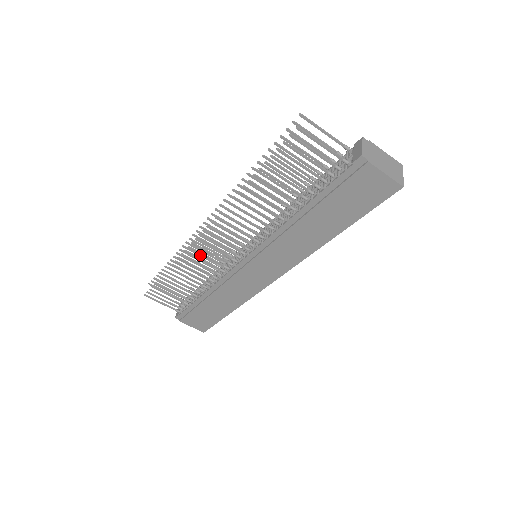
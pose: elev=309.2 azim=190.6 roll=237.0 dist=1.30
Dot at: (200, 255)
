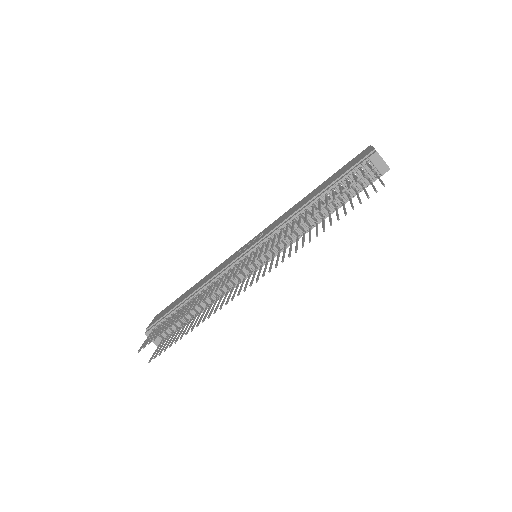
Dot at: occluded
